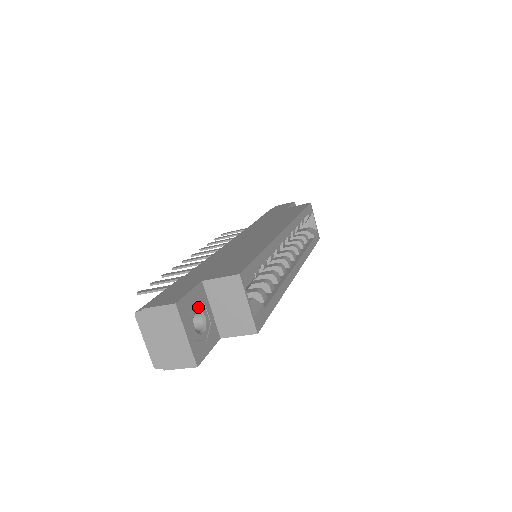
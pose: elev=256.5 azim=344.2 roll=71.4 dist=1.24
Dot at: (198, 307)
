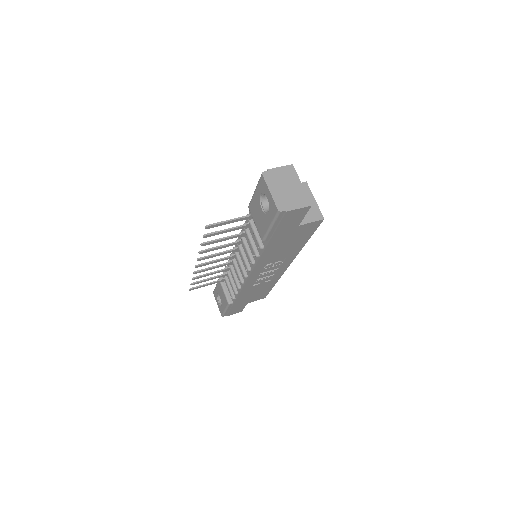
Dot at: occluded
